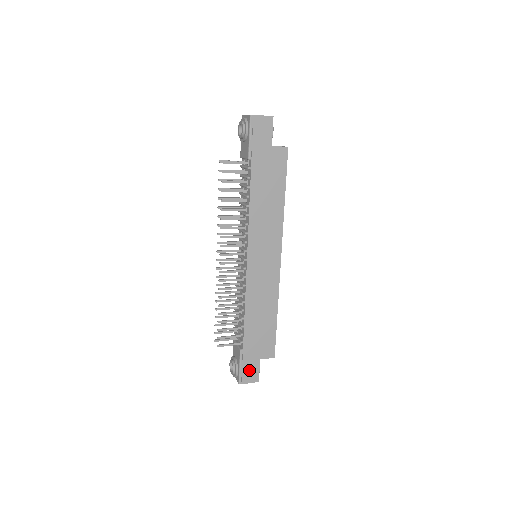
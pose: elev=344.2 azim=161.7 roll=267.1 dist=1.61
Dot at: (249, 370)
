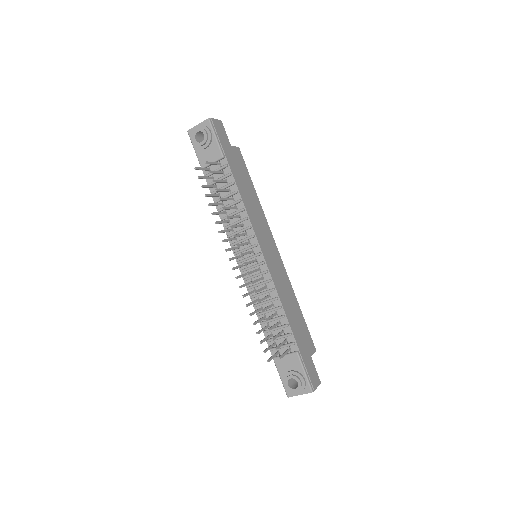
Dot at: (311, 372)
